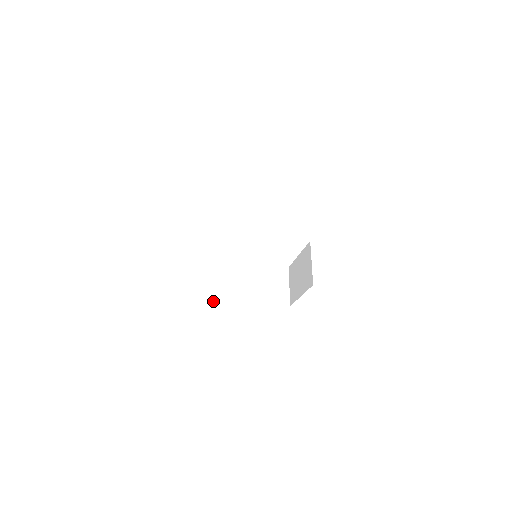
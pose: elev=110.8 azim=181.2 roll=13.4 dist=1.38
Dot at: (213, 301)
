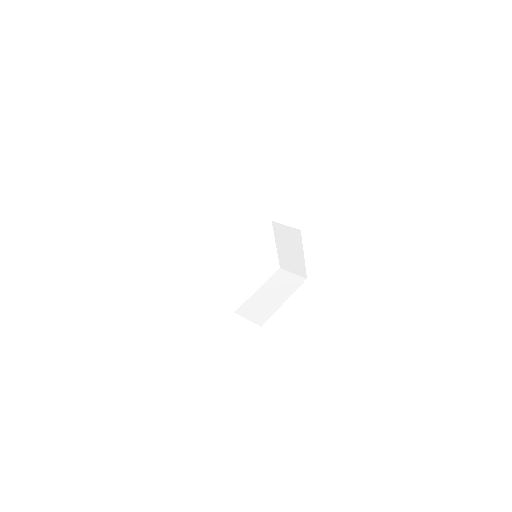
Dot at: (265, 320)
